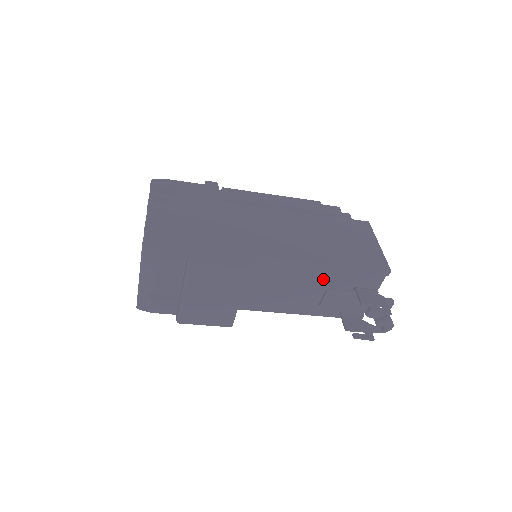
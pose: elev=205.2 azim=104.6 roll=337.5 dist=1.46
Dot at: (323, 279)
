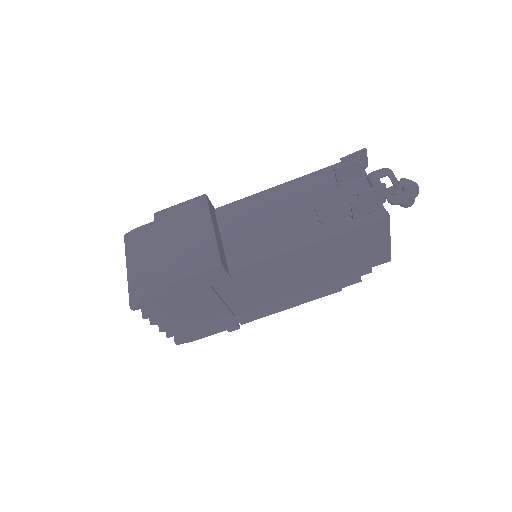
Dot at: (299, 196)
